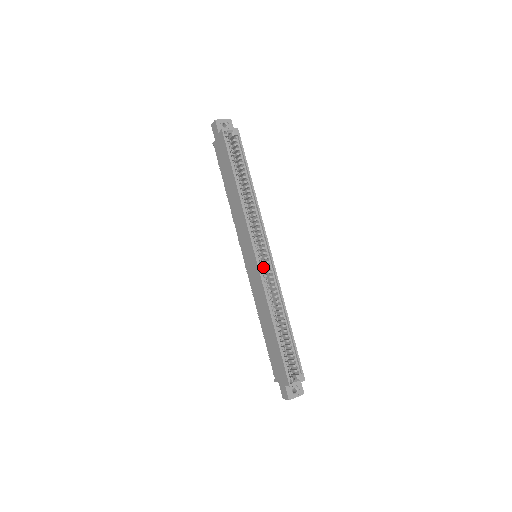
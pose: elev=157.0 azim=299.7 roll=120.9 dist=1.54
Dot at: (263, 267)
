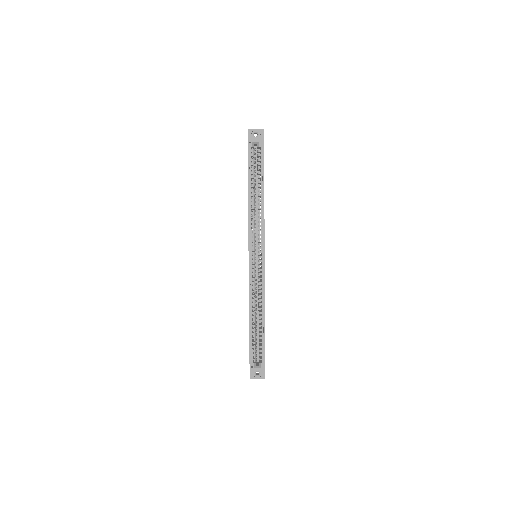
Dot at: (259, 267)
